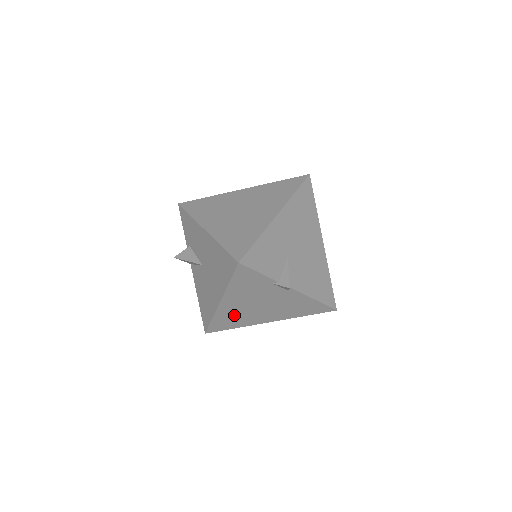
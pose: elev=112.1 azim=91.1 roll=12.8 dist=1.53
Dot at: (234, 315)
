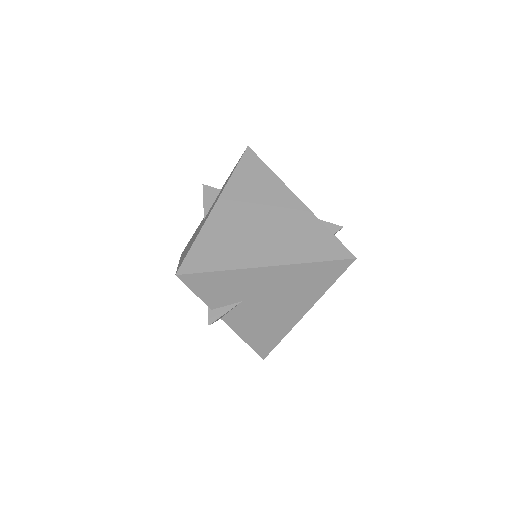
Dot at: occluded
